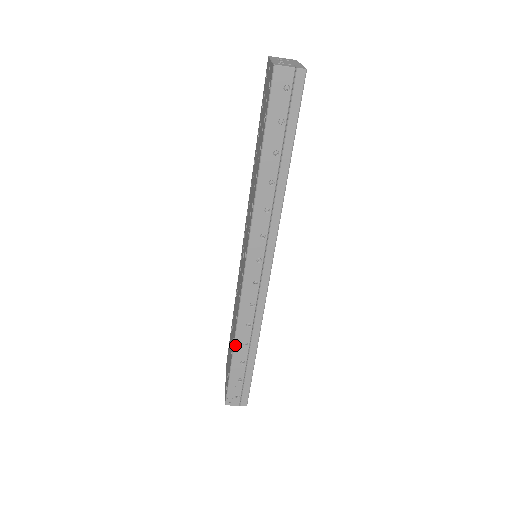
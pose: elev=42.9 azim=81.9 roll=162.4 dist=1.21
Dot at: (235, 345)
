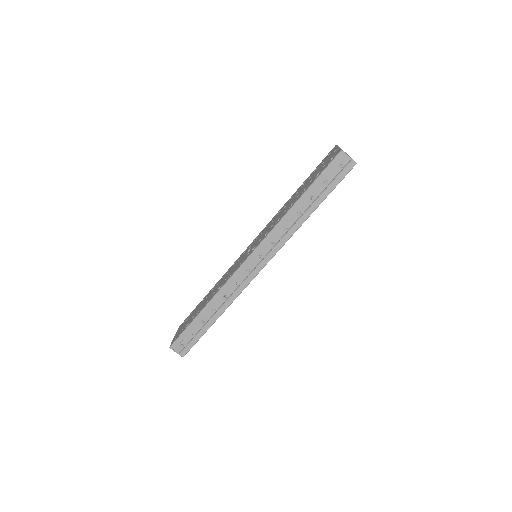
Dot at: (207, 306)
